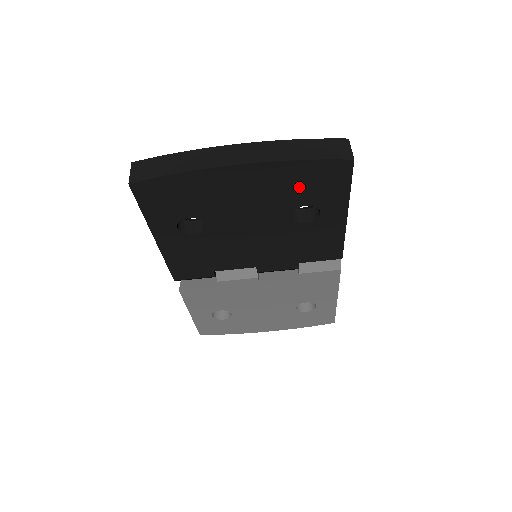
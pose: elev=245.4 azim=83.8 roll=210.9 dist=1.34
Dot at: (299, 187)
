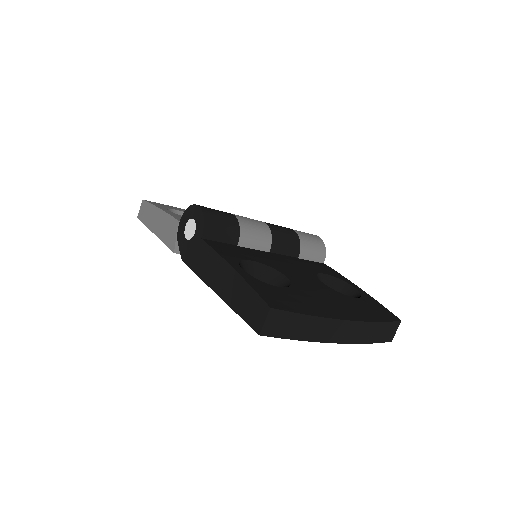
Dot at: occluded
